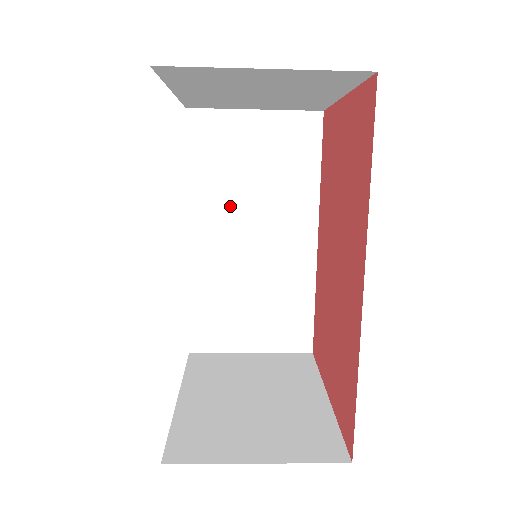
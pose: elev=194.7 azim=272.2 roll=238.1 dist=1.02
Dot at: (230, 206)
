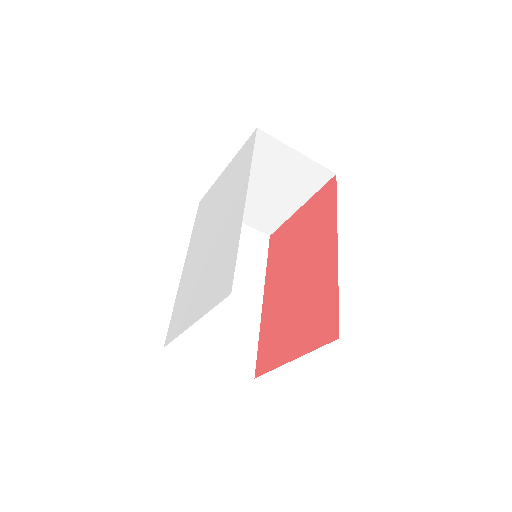
Dot at: occluded
